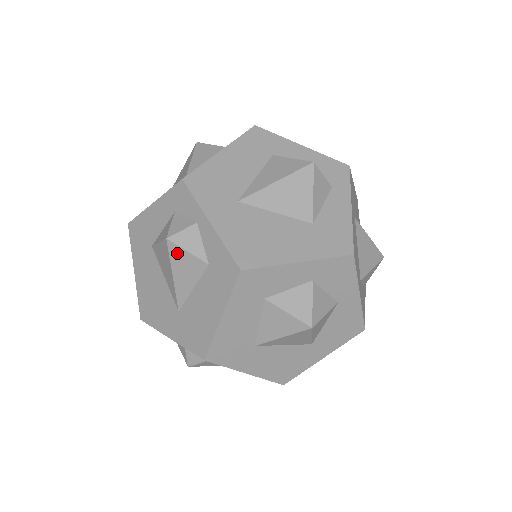
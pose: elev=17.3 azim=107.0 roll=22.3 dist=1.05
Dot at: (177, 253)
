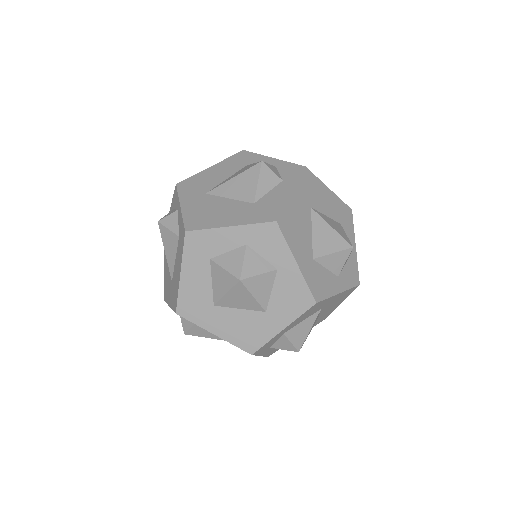
Dot at: (164, 232)
